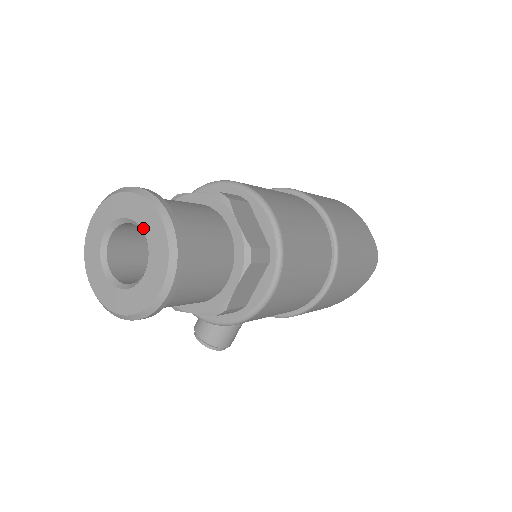
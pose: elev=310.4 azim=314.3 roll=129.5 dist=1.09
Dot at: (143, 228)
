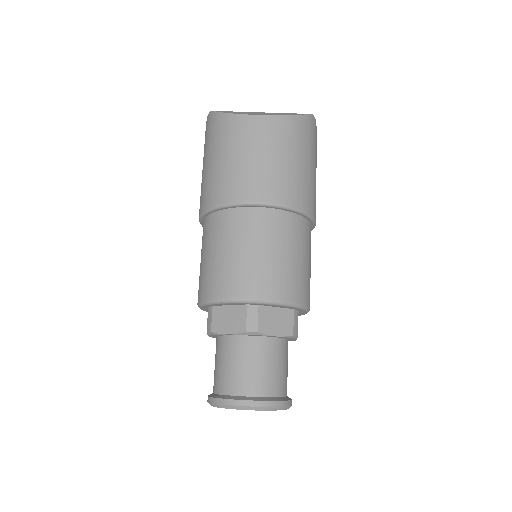
Dot at: occluded
